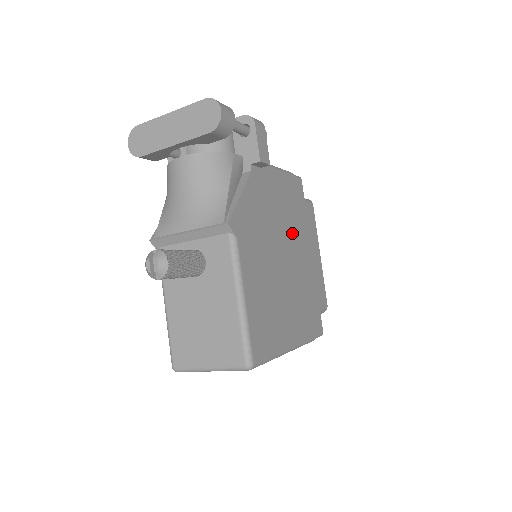
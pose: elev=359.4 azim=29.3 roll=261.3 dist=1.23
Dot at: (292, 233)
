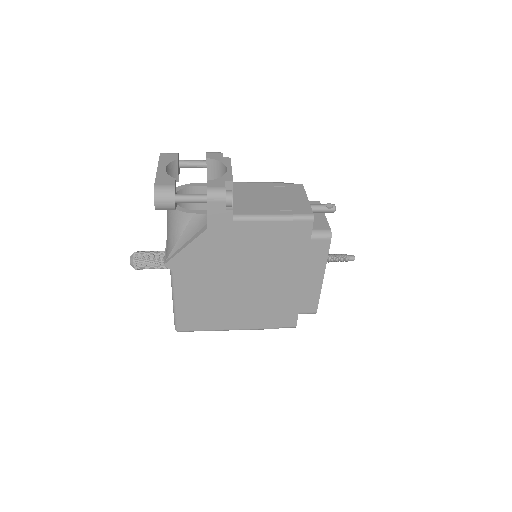
Dot at: (266, 265)
